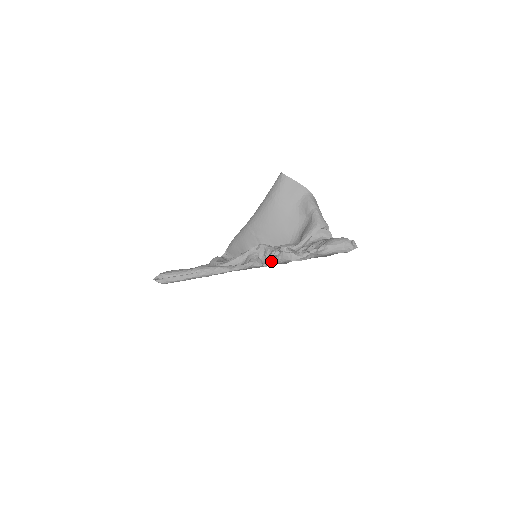
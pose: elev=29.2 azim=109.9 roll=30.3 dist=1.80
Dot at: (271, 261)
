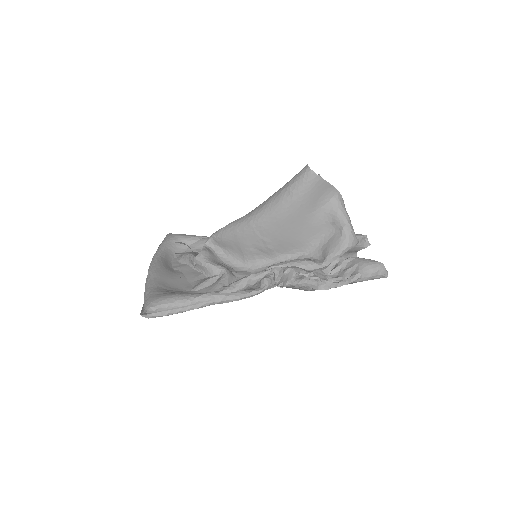
Dot at: (290, 285)
